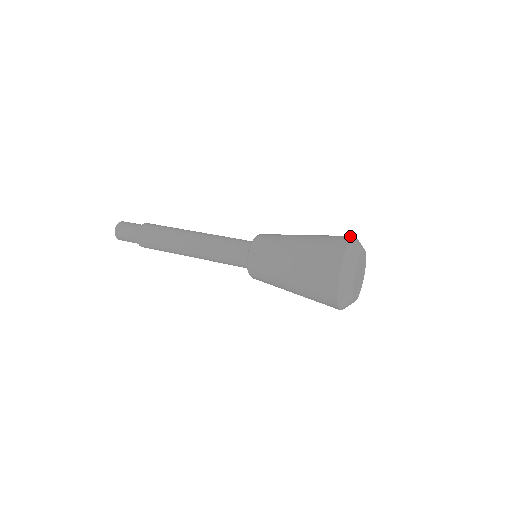
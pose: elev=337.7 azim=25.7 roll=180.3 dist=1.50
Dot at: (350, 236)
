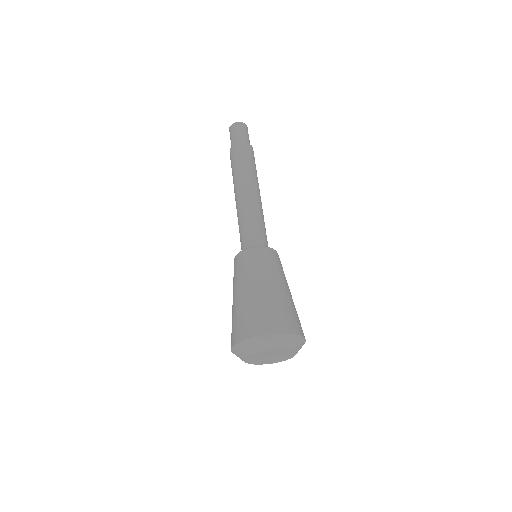
Dot at: (275, 331)
